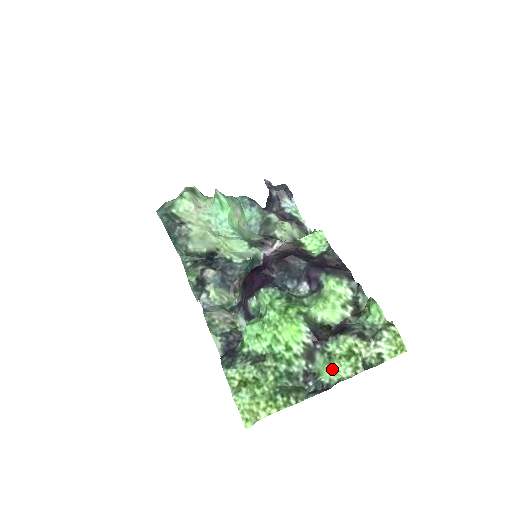
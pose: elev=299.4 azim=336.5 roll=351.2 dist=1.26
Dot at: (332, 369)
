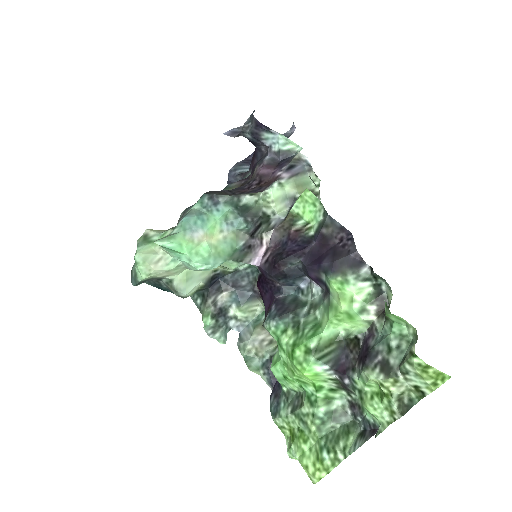
Dot at: (368, 412)
